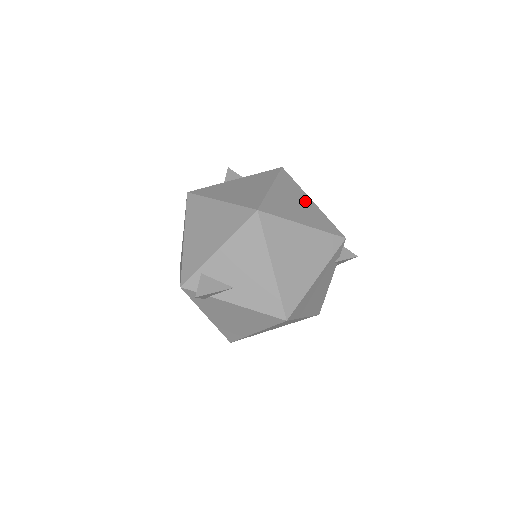
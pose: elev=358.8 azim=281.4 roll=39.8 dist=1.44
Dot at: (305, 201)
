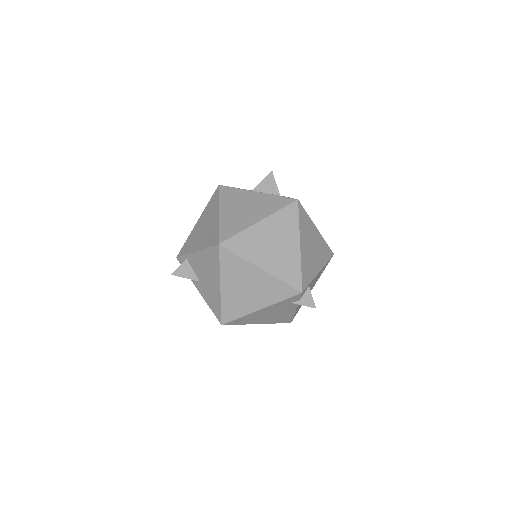
Dot at: (289, 243)
